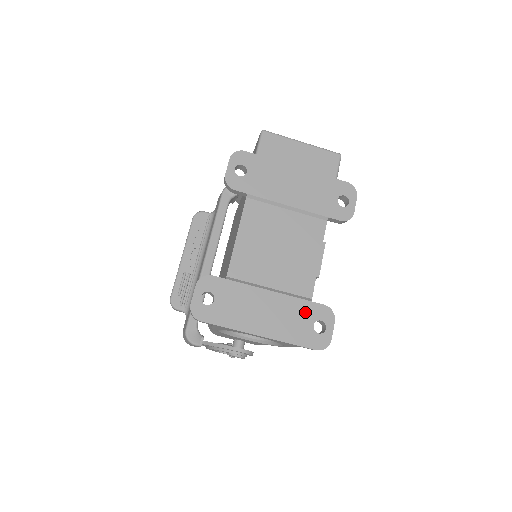
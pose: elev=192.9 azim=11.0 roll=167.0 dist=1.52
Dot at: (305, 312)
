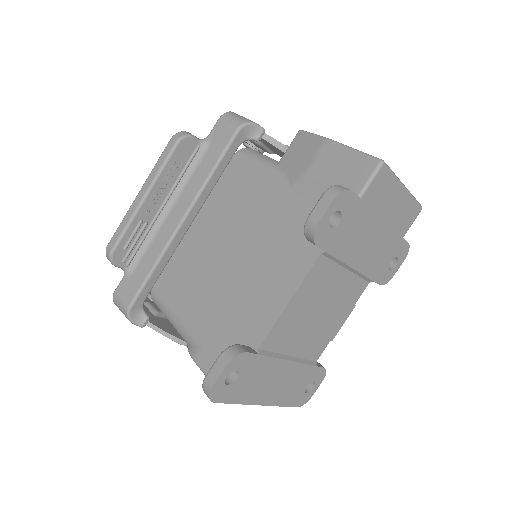
Dot at: (307, 377)
